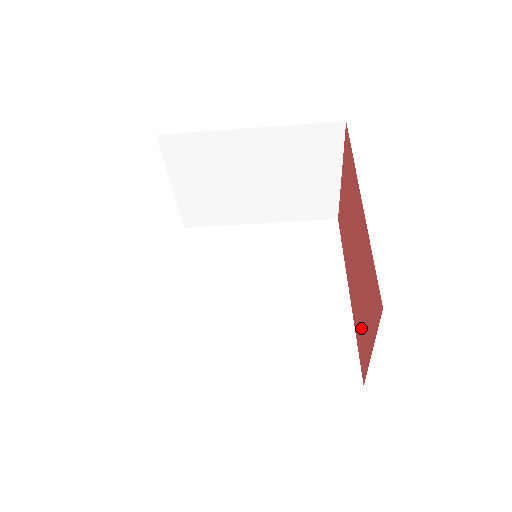
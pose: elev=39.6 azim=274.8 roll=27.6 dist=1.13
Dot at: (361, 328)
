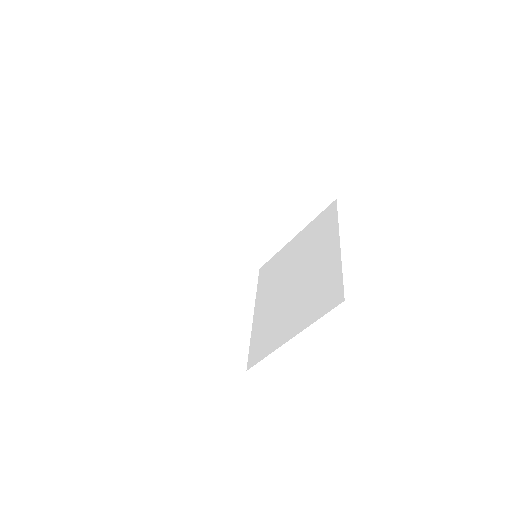
Dot at: occluded
